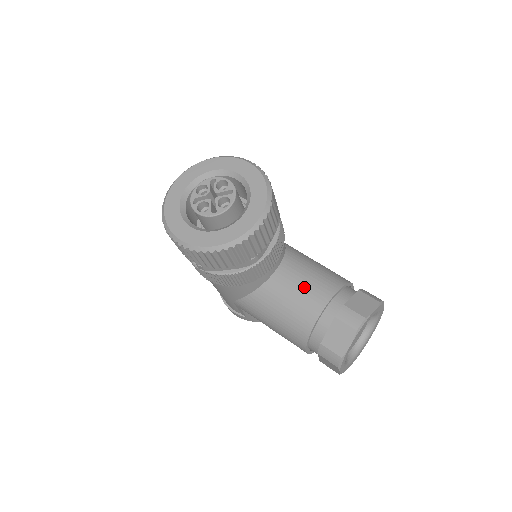
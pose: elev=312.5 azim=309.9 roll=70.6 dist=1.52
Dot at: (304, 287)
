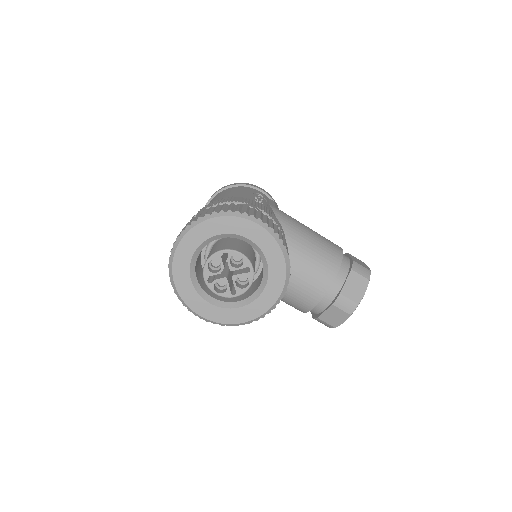
Dot at: (304, 279)
